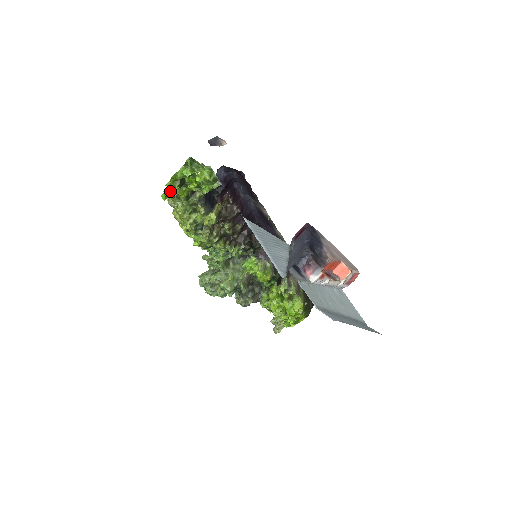
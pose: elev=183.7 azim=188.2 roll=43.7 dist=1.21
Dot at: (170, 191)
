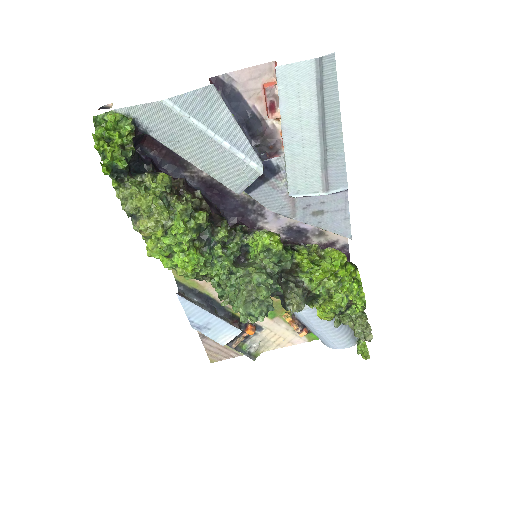
Dot at: (107, 168)
